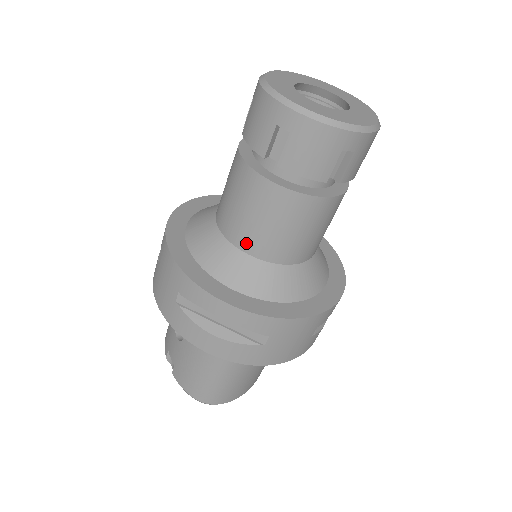
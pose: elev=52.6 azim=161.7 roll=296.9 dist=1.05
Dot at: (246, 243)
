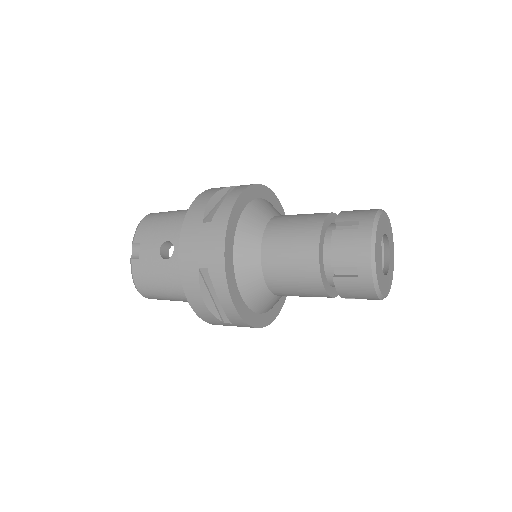
Dot at: (270, 275)
